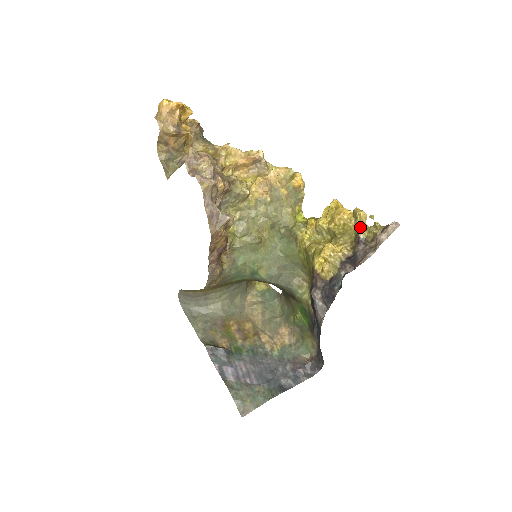
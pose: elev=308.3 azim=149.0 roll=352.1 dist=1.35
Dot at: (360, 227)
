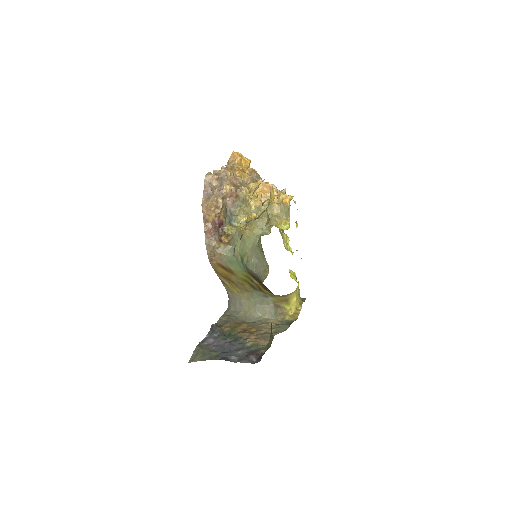
Dot at: (269, 199)
